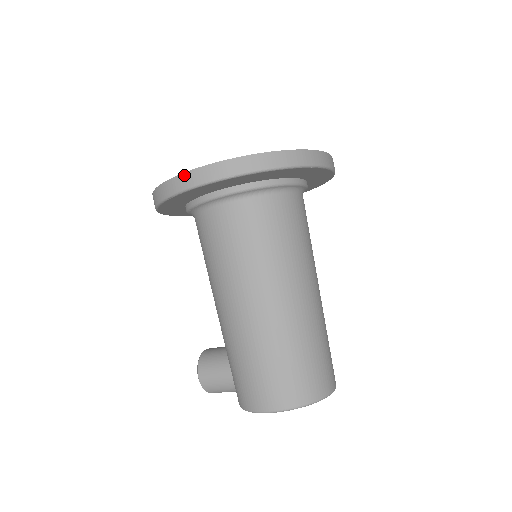
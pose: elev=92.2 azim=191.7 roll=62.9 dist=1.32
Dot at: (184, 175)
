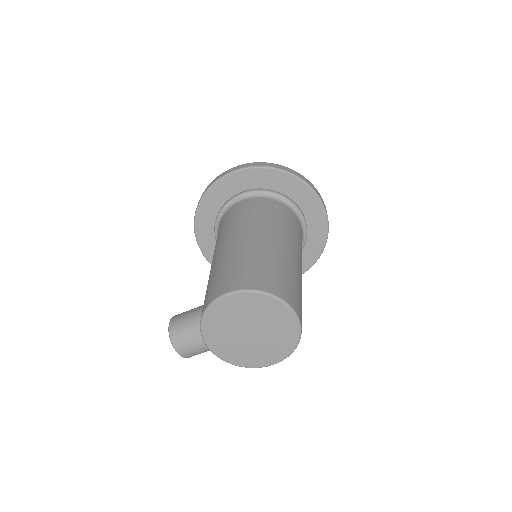
Dot at: (224, 172)
